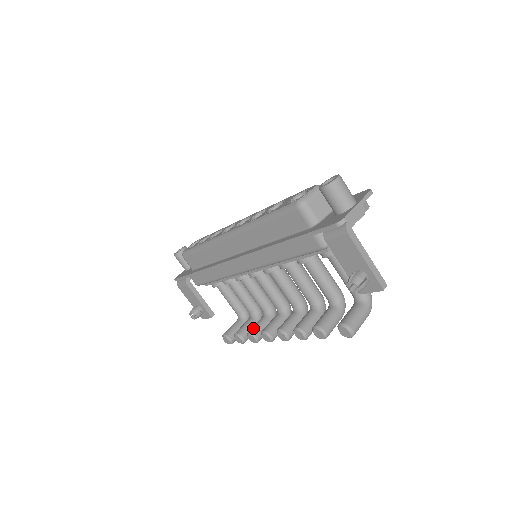
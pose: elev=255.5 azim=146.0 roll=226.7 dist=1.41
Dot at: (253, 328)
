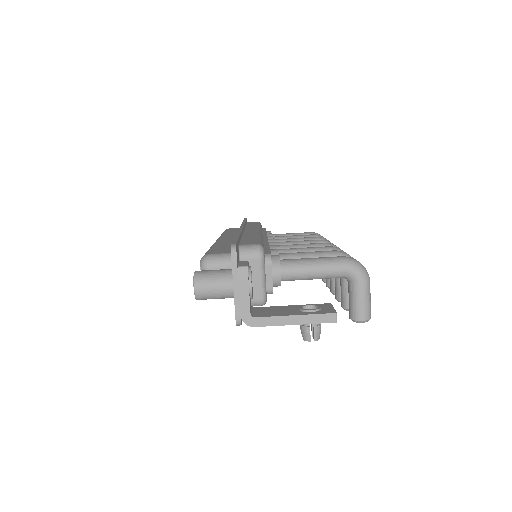
Dot at: occluded
